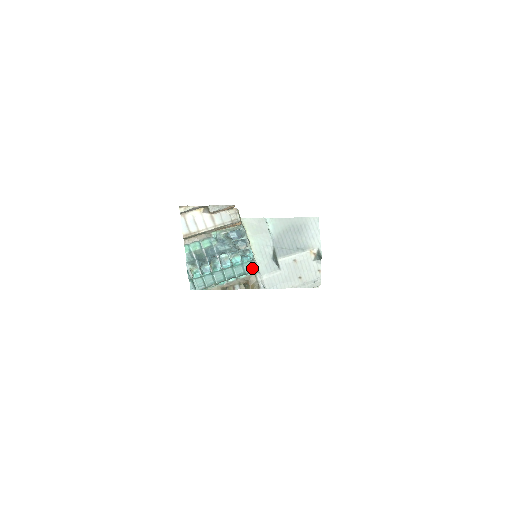
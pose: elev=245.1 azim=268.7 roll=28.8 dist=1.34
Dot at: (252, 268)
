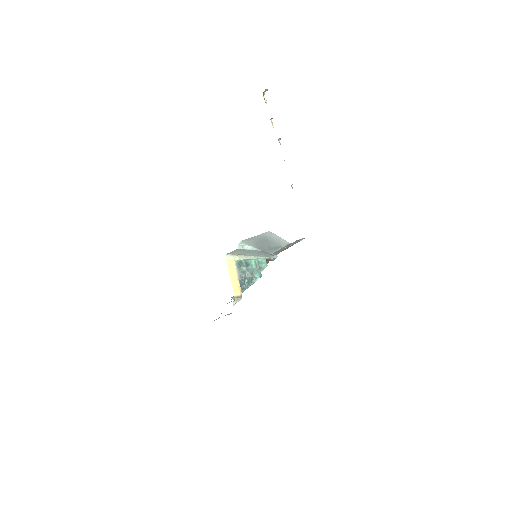
Dot at: (263, 268)
